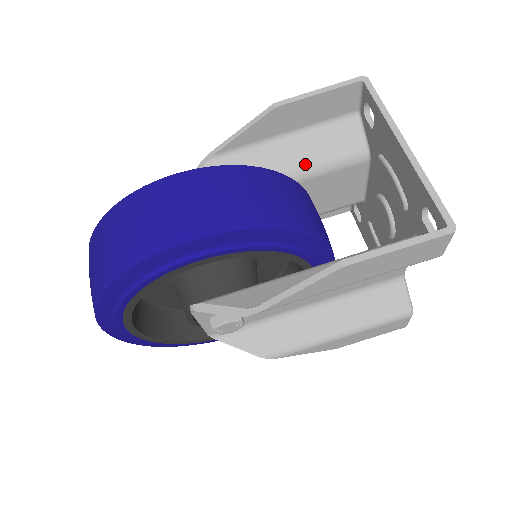
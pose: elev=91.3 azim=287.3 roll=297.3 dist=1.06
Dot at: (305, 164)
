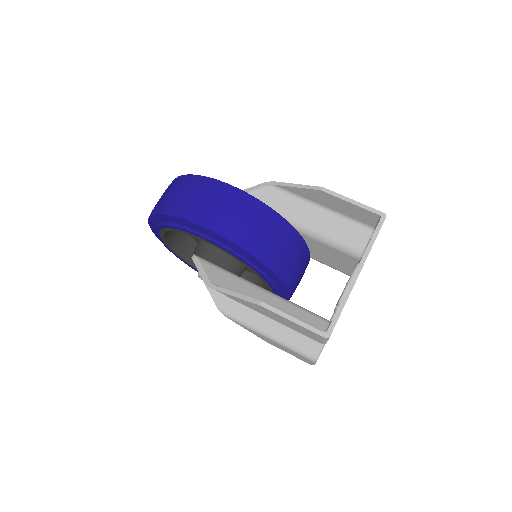
Dot at: (320, 231)
